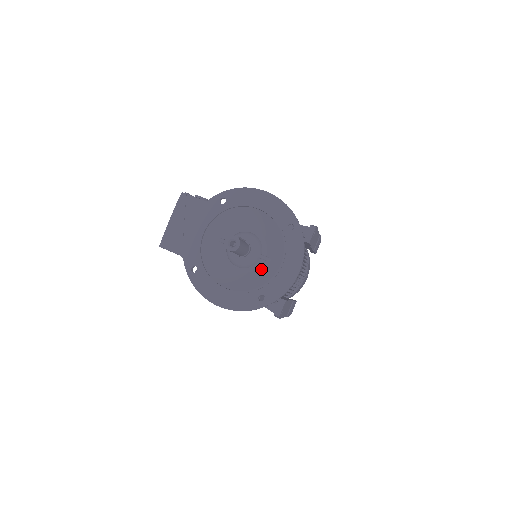
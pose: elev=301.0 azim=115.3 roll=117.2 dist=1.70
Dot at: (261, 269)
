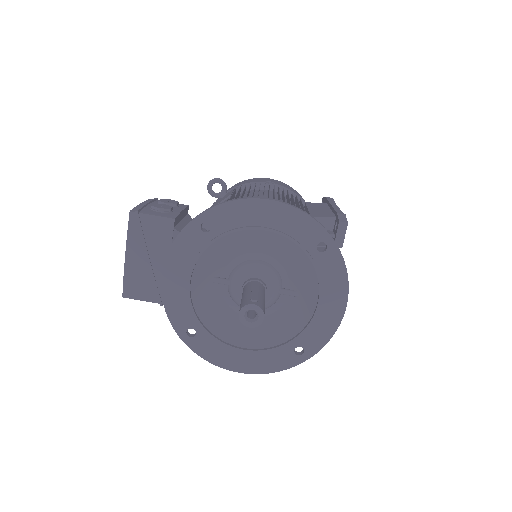
Dot at: (287, 308)
